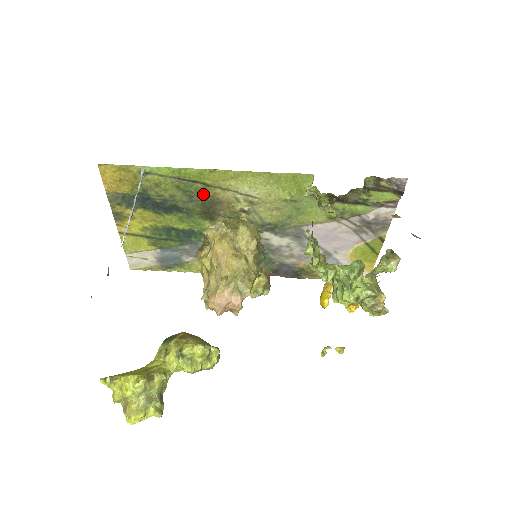
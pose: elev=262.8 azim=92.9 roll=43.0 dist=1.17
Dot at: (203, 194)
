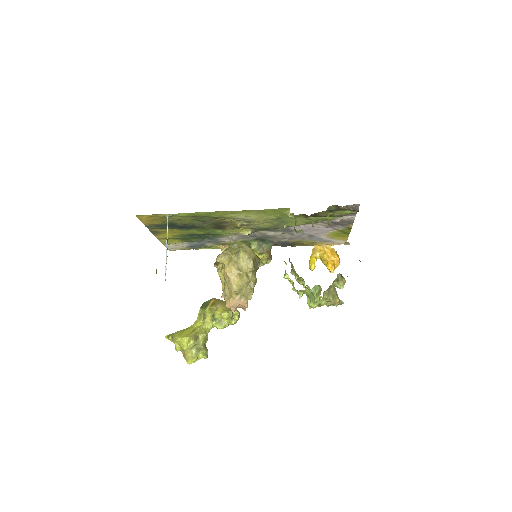
Dot at: (213, 220)
